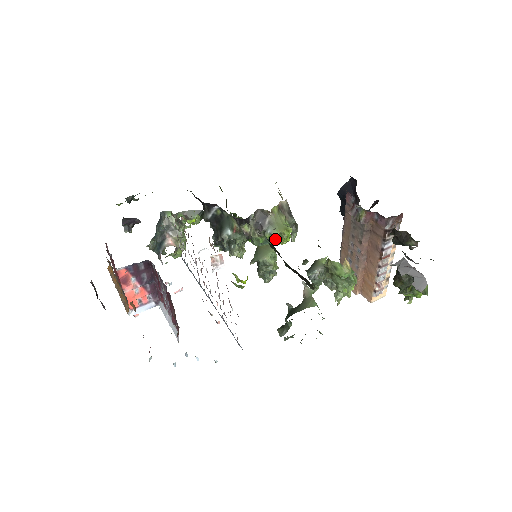
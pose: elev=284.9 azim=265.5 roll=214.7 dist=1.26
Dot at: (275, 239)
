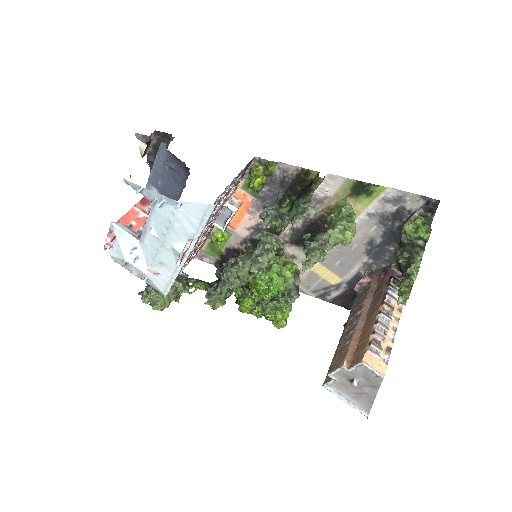
Dot at: (278, 268)
